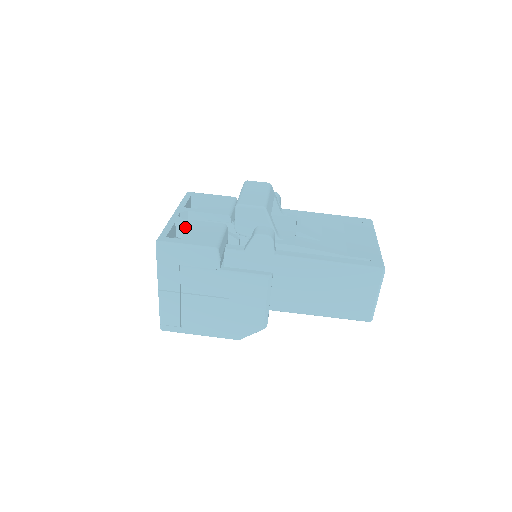
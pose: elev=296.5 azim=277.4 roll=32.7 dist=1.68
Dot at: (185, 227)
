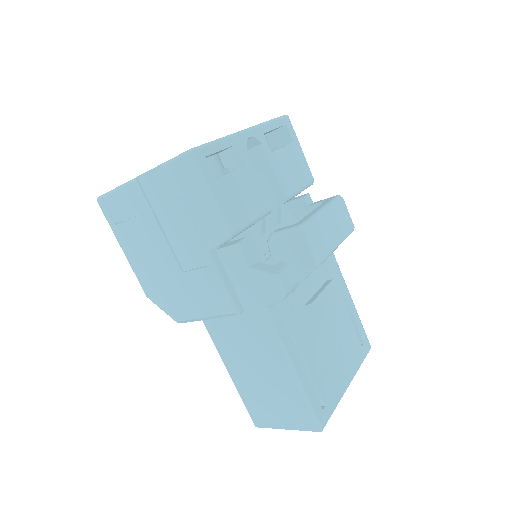
Dot at: (238, 160)
